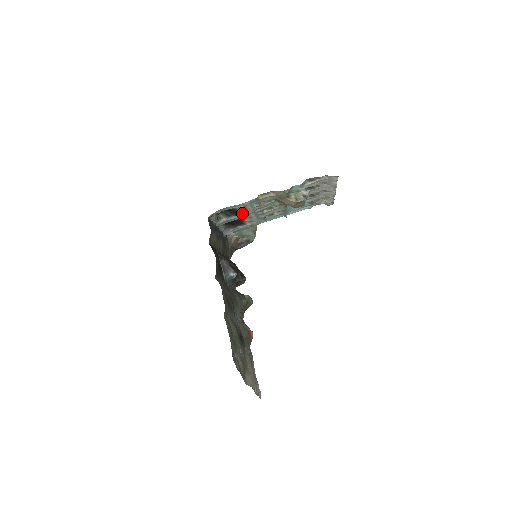
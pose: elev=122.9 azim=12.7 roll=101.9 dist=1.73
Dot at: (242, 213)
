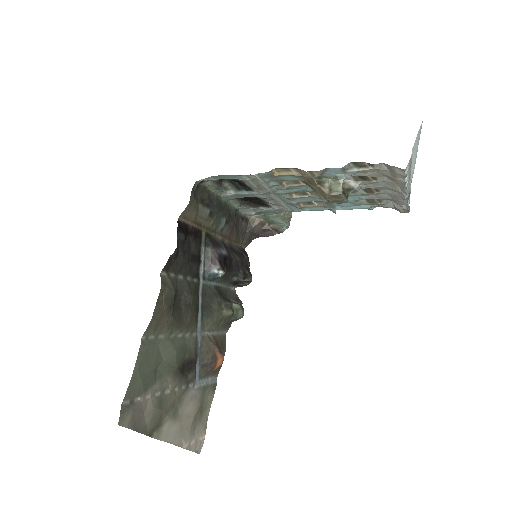
Dot at: (256, 190)
